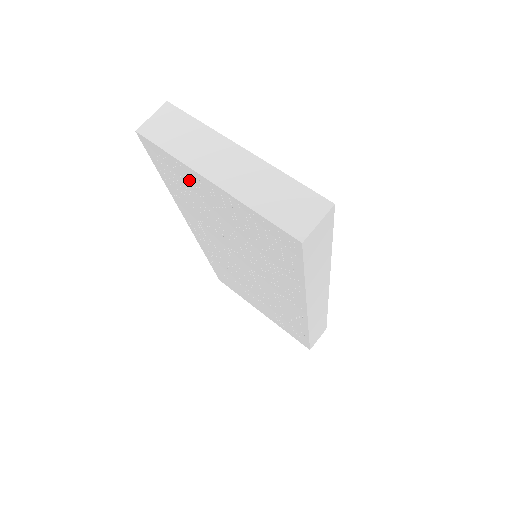
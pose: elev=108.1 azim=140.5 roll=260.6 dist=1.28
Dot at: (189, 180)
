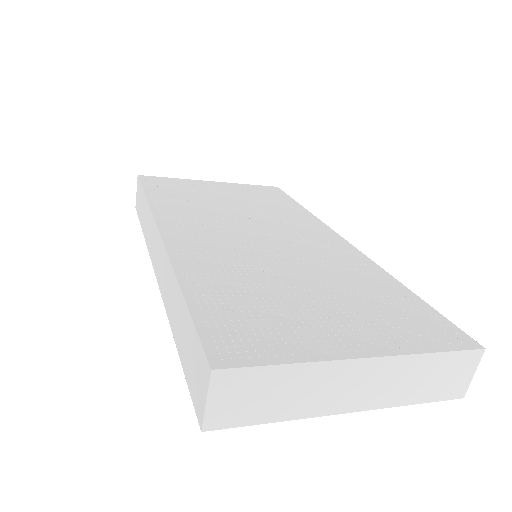
Dot at: occluded
